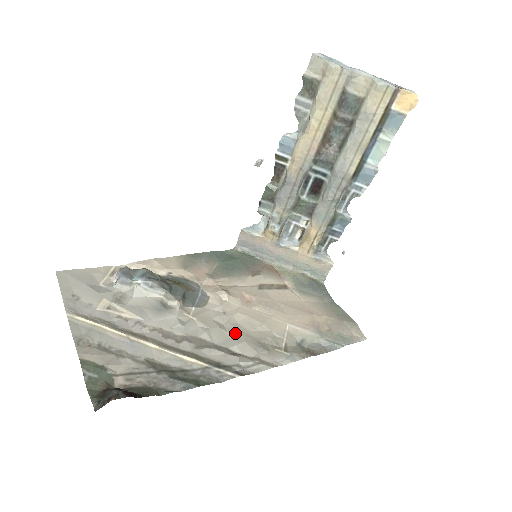
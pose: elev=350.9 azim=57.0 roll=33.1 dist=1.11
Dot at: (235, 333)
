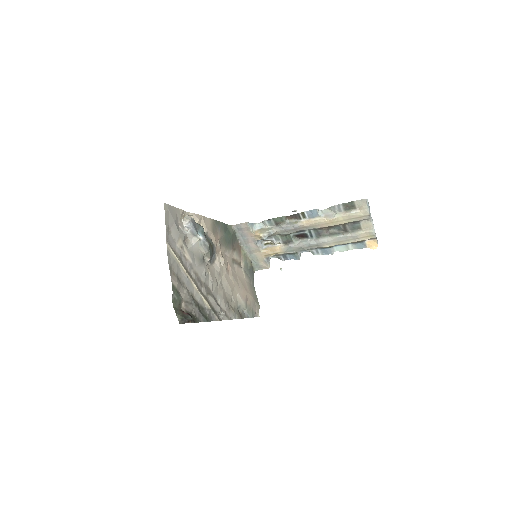
Dot at: (221, 290)
